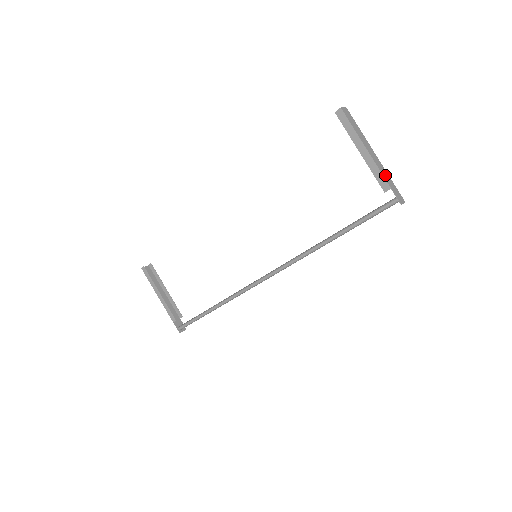
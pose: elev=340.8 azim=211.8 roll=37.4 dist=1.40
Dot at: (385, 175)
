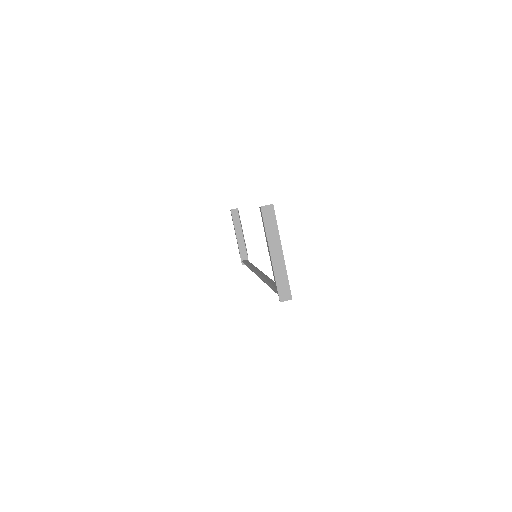
Dot at: (279, 273)
